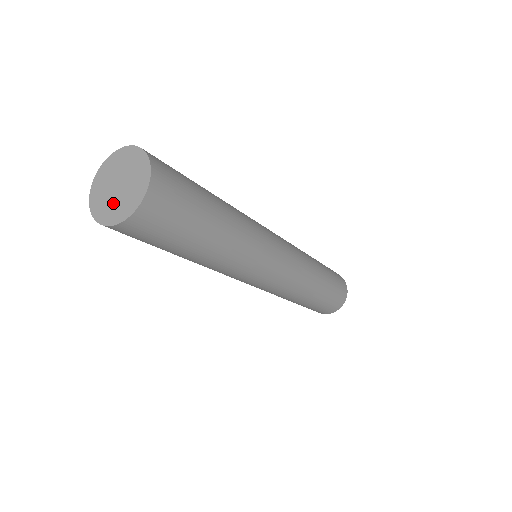
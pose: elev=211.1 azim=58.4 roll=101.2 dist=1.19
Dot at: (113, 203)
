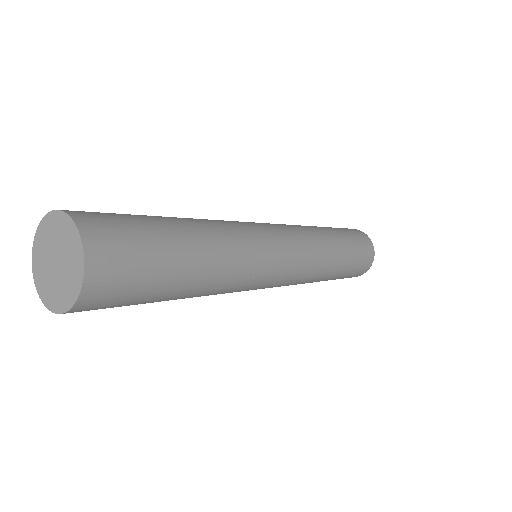
Dot at: (61, 283)
